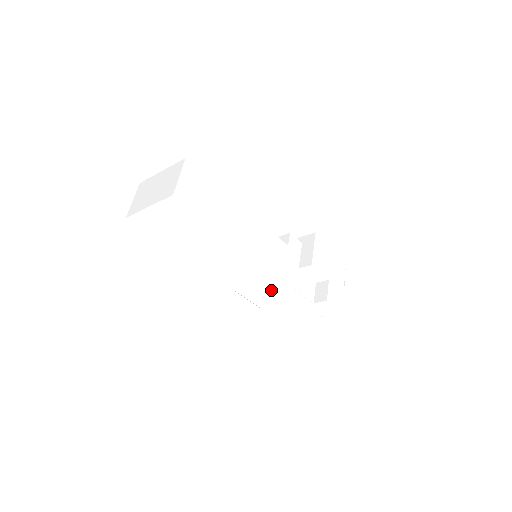
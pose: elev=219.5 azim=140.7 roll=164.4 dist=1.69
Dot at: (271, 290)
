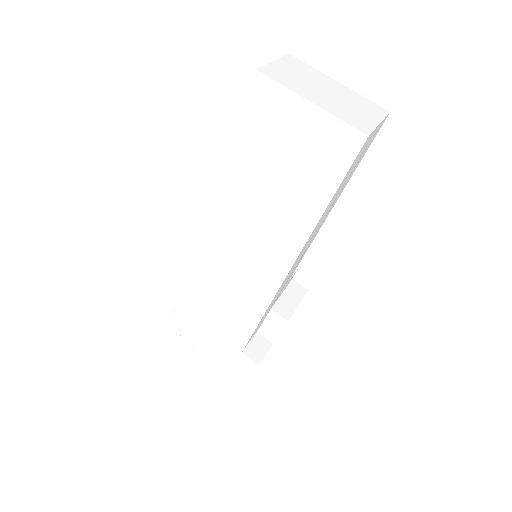
Dot at: (230, 303)
